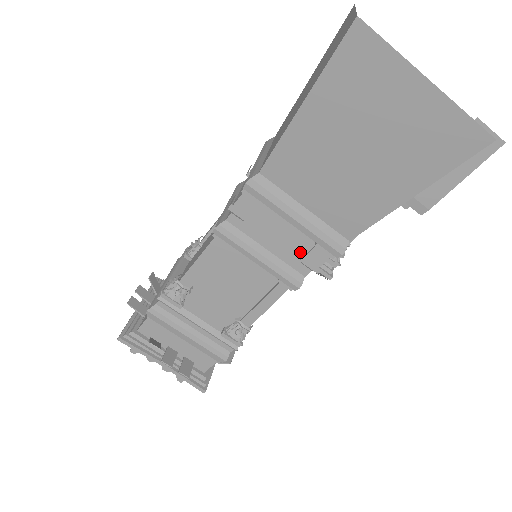
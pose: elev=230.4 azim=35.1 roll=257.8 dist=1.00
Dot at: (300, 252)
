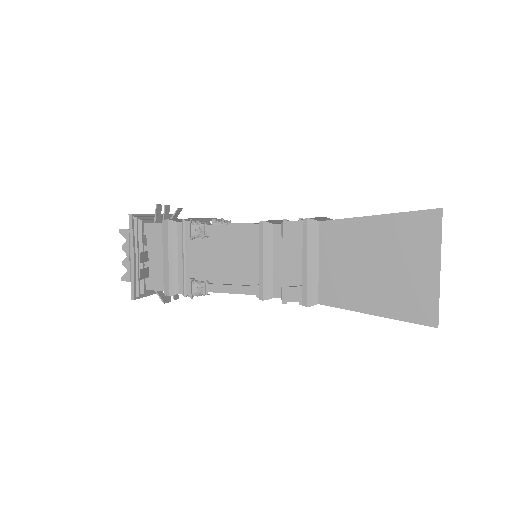
Dot at: occluded
